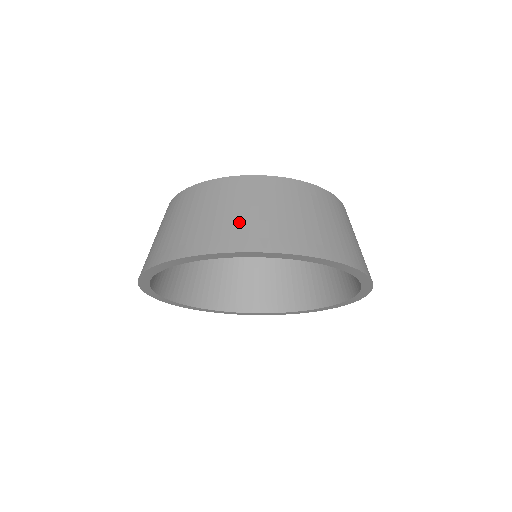
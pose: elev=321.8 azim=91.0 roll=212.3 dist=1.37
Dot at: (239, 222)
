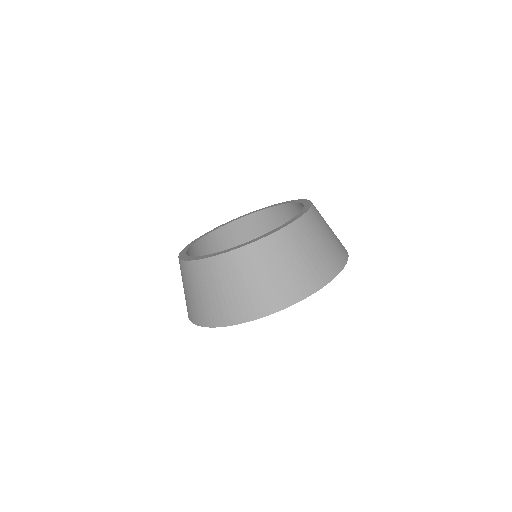
Dot at: (311, 264)
